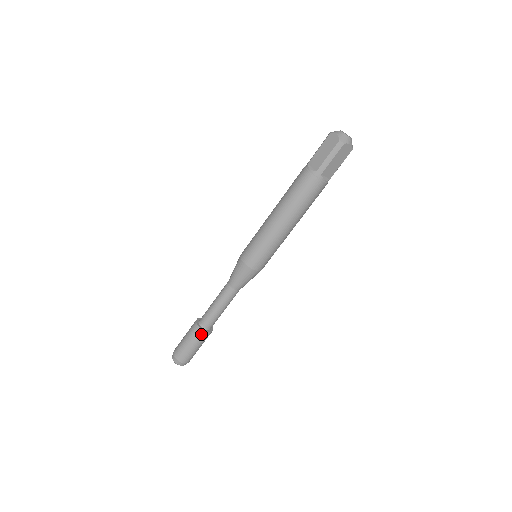
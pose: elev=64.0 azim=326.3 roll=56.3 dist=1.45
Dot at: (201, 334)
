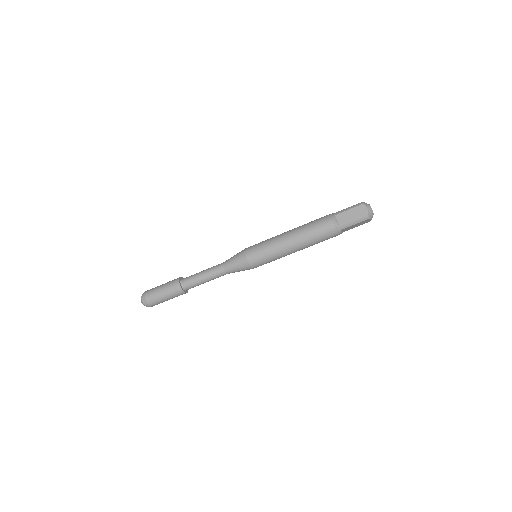
Dot at: (179, 293)
